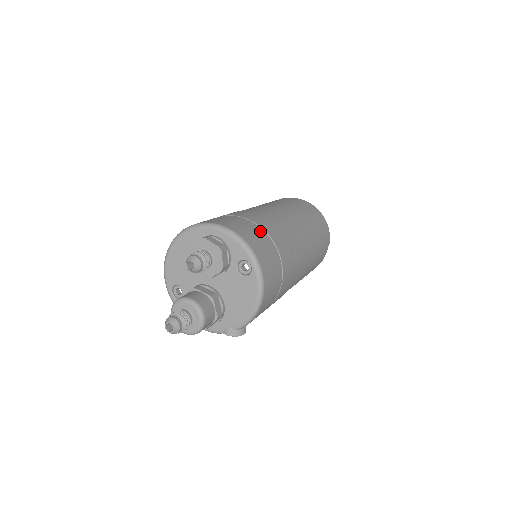
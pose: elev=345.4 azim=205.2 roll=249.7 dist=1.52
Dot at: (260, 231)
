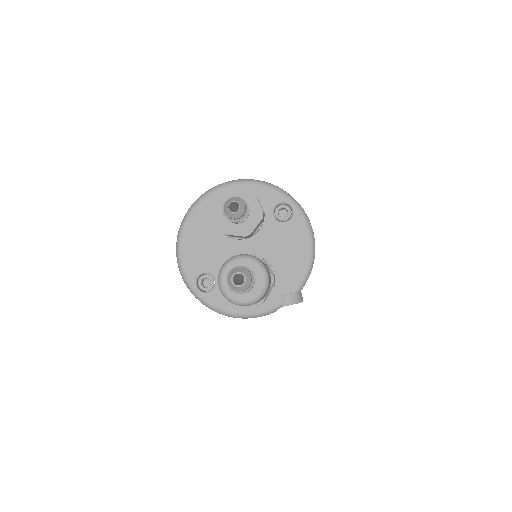
Dot at: occluded
